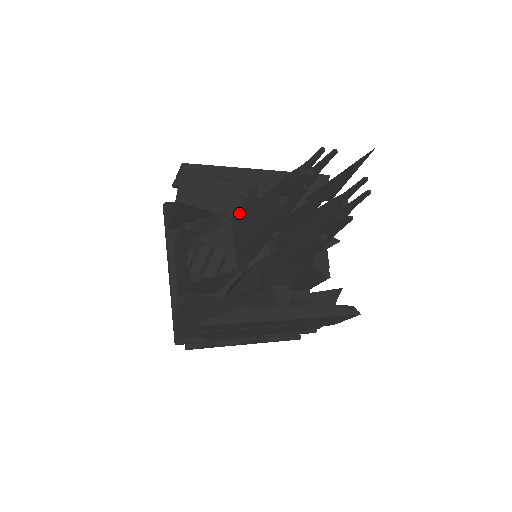
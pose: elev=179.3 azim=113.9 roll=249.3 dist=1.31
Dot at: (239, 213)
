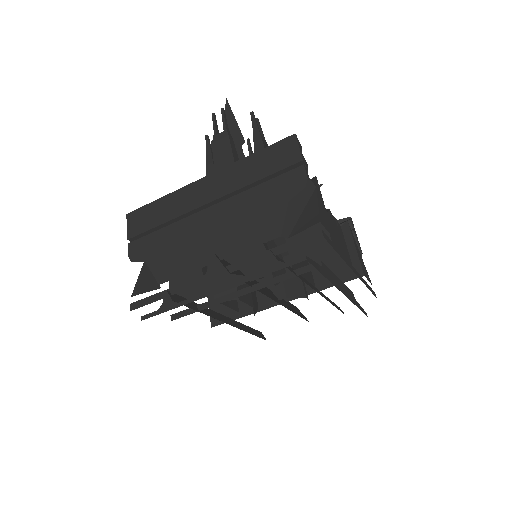
Dot at: occluded
